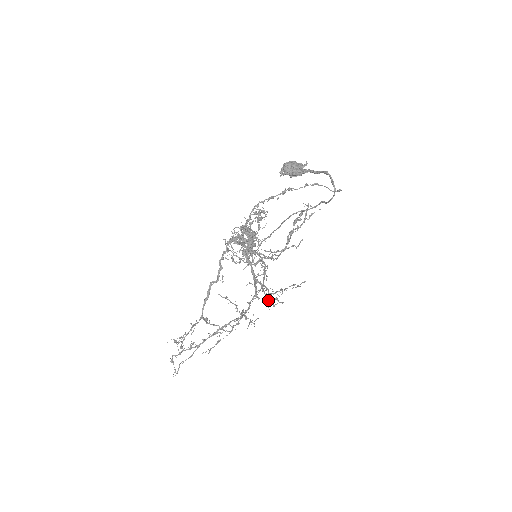
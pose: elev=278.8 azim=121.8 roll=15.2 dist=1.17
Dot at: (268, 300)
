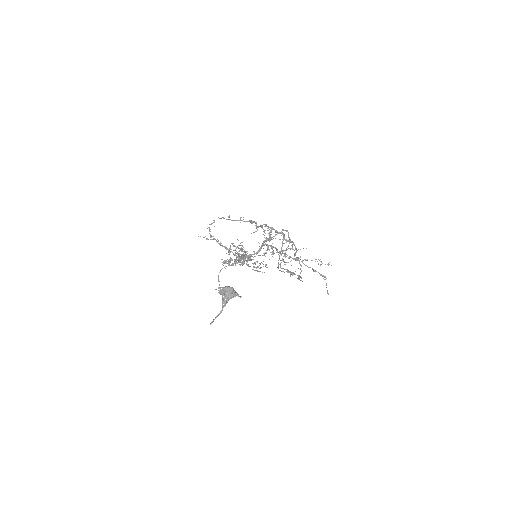
Dot at: occluded
